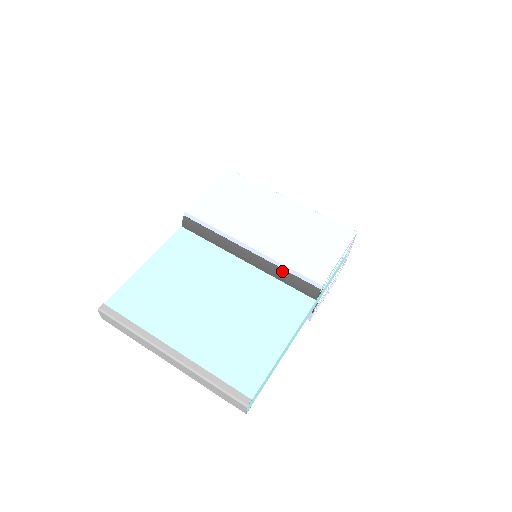
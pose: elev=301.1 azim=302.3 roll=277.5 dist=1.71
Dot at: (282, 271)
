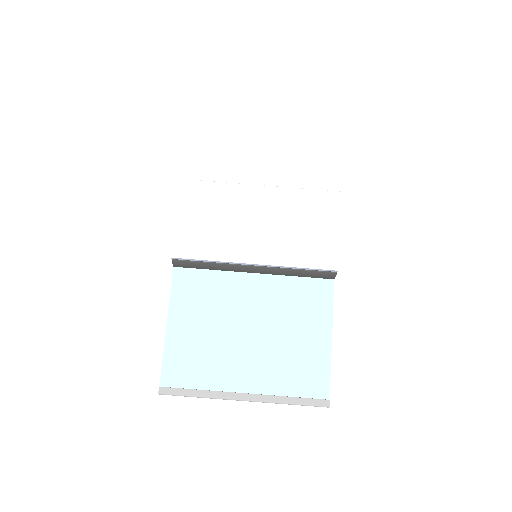
Dot at: (294, 271)
